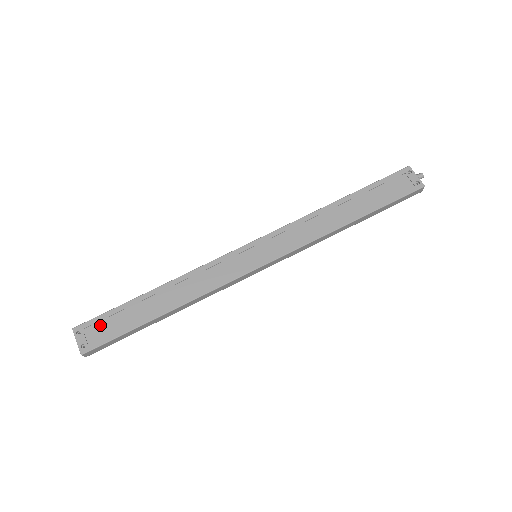
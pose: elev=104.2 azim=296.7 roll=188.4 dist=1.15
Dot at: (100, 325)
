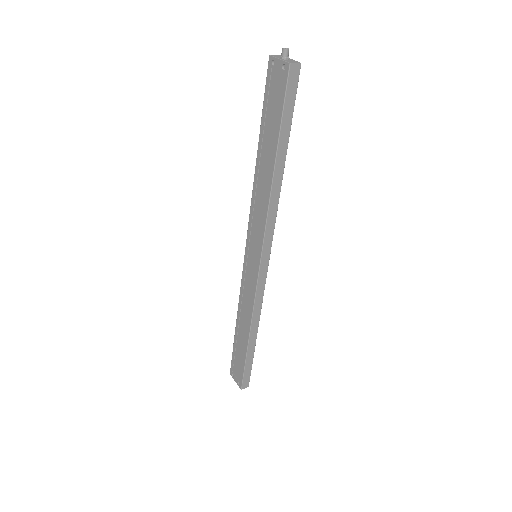
Dot at: (235, 365)
